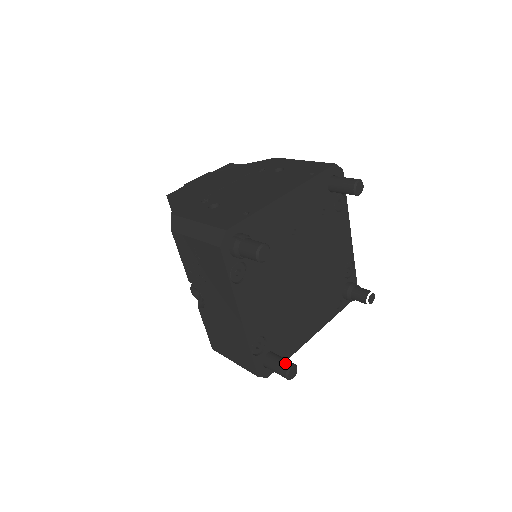
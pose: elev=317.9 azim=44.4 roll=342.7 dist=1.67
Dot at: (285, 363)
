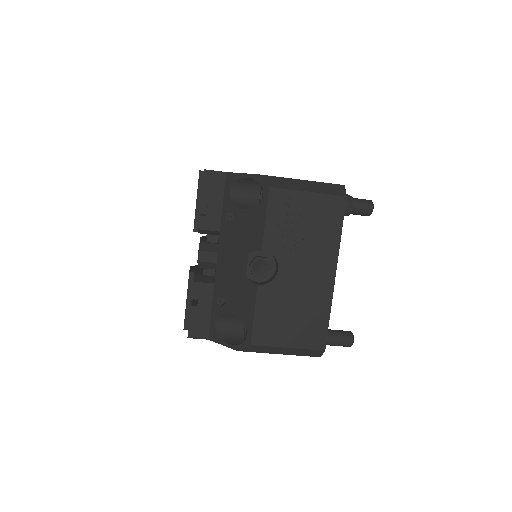
Dot at: (345, 331)
